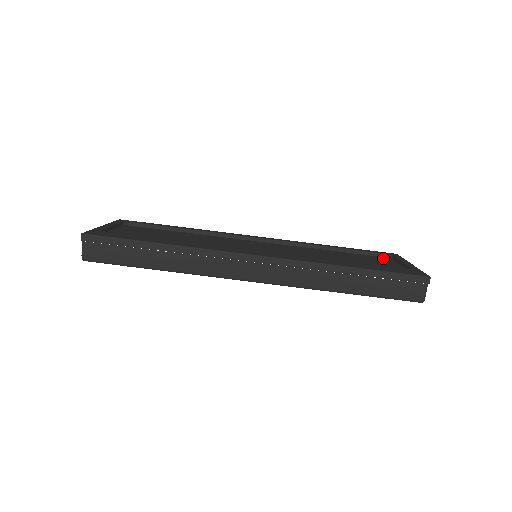
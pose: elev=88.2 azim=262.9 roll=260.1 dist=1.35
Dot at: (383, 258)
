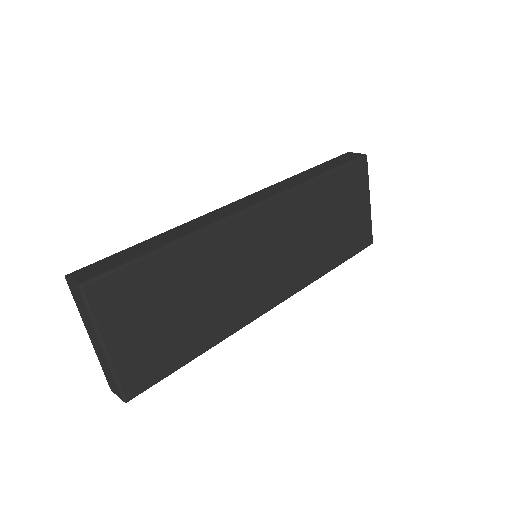
Dot at: occluded
